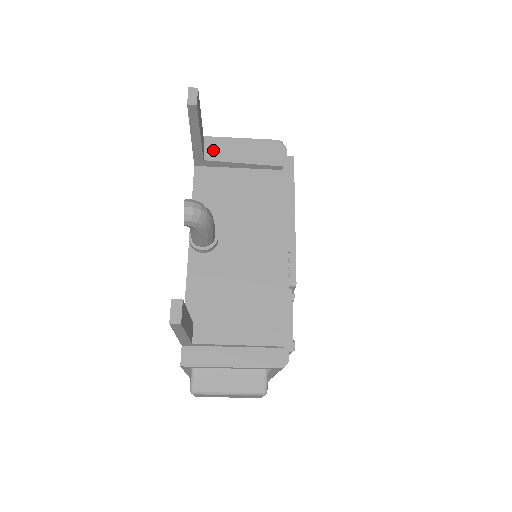
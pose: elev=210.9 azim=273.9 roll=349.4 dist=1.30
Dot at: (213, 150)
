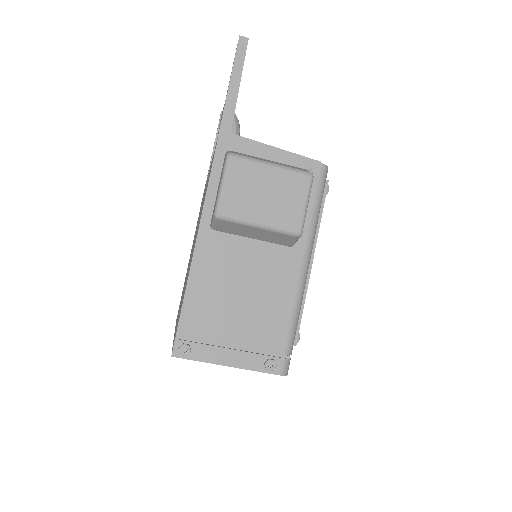
Dot at: occluded
